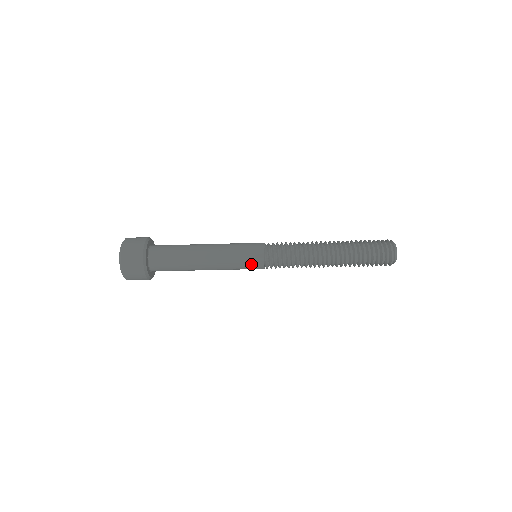
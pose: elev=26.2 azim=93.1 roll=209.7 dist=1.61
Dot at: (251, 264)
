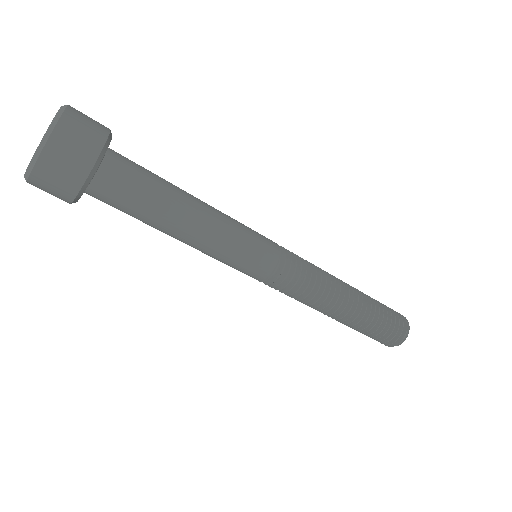
Dot at: (248, 270)
